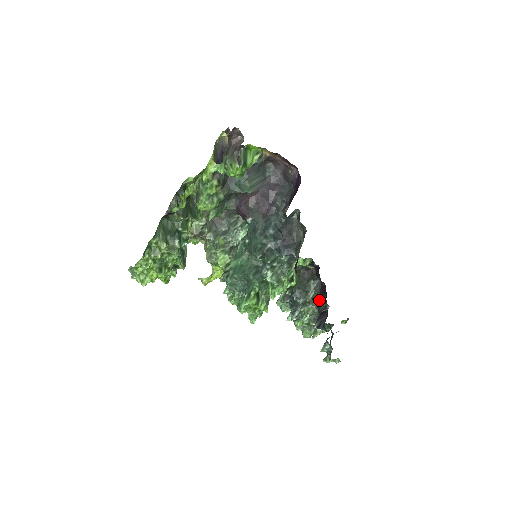
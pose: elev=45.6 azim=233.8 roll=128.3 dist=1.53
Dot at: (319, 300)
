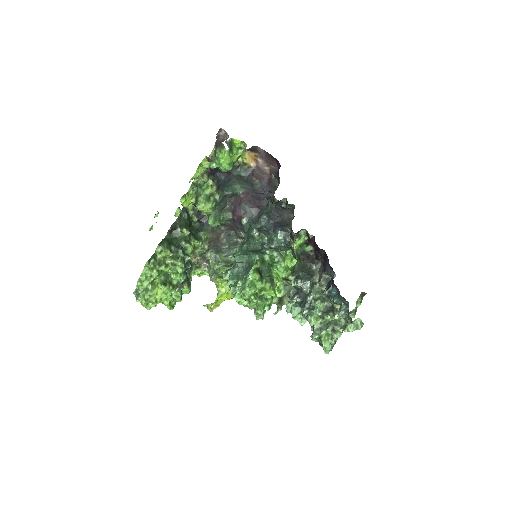
Dot at: (325, 280)
